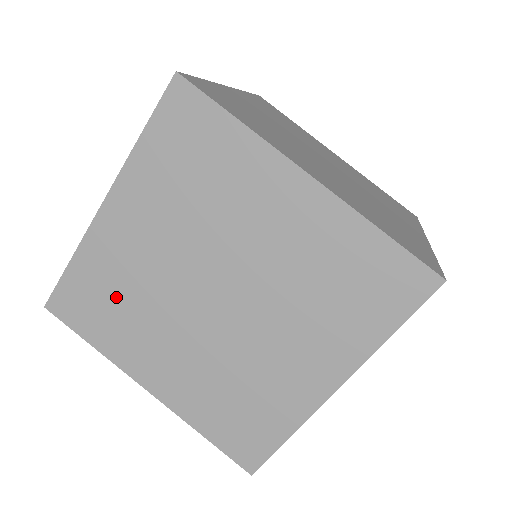
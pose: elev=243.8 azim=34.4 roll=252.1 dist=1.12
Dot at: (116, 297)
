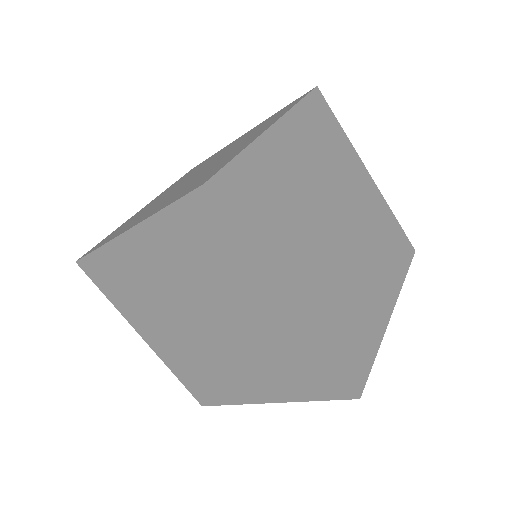
Dot at: (129, 285)
